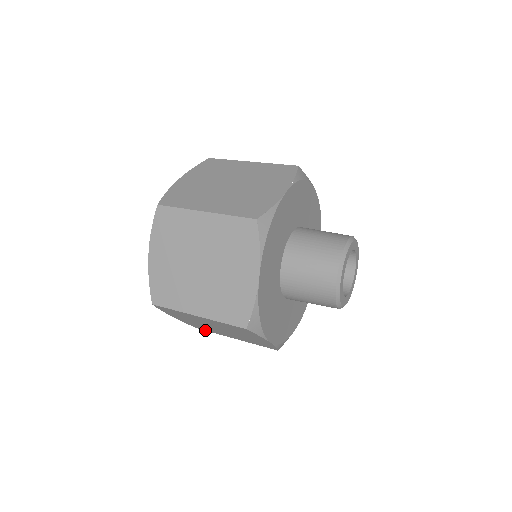
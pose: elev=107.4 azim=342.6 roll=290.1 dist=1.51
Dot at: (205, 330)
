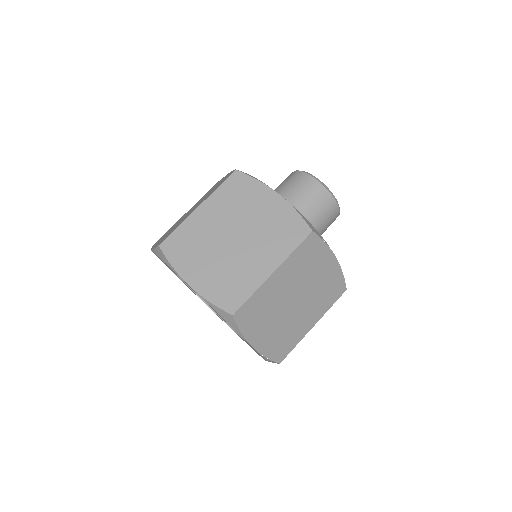
Dot at: (287, 354)
